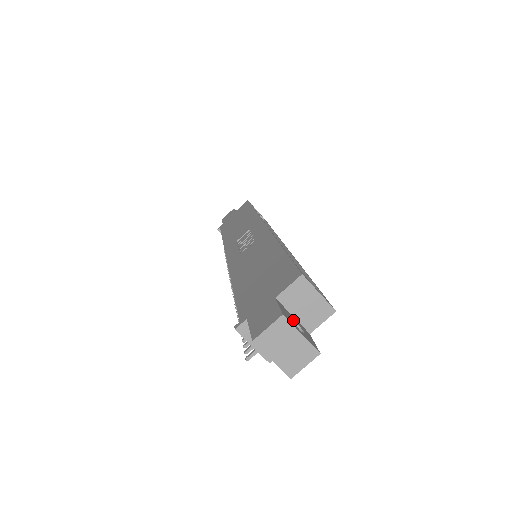
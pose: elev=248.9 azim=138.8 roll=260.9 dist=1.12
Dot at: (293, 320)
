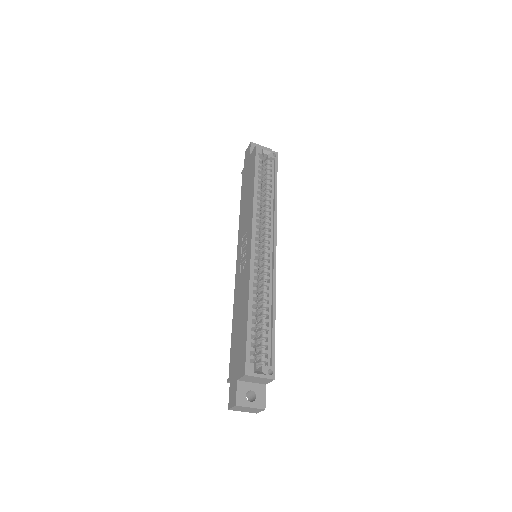
Dot at: (249, 390)
